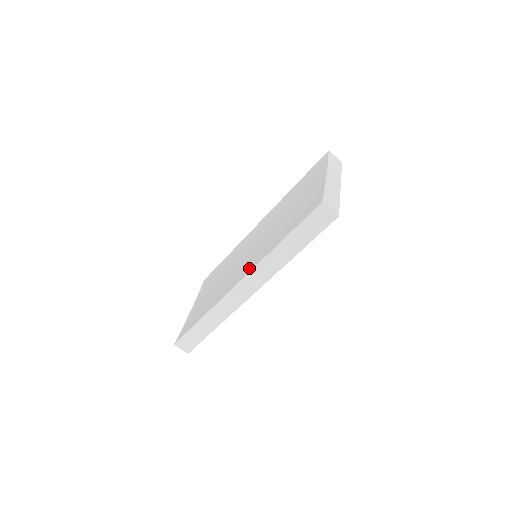
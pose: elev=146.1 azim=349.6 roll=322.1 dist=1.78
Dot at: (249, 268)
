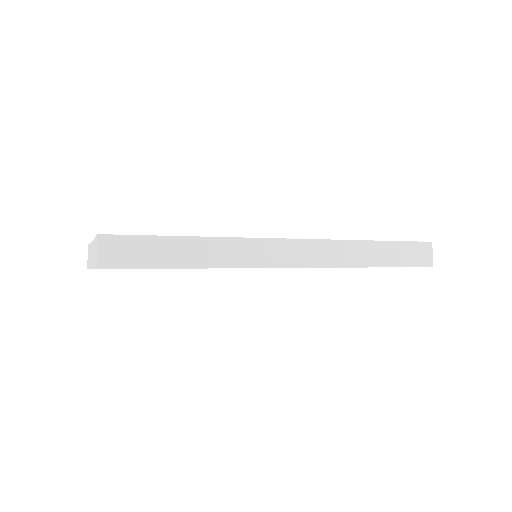
Dot at: occluded
